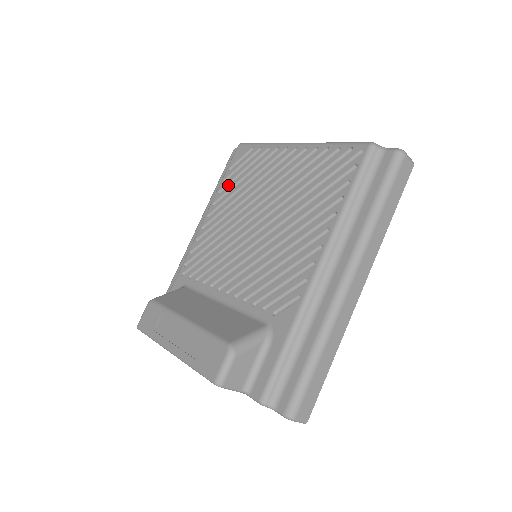
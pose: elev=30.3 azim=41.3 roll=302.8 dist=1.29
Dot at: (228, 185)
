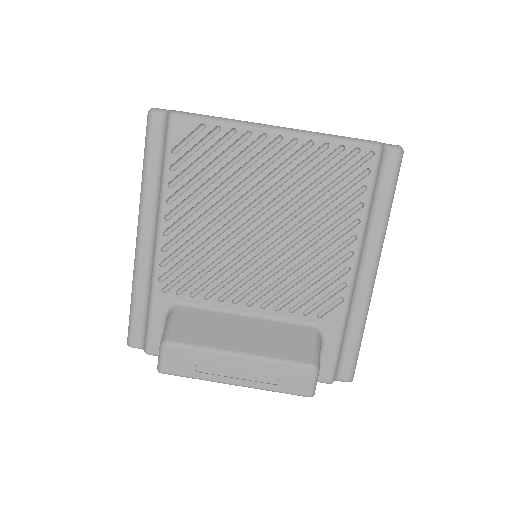
Dot at: (180, 175)
